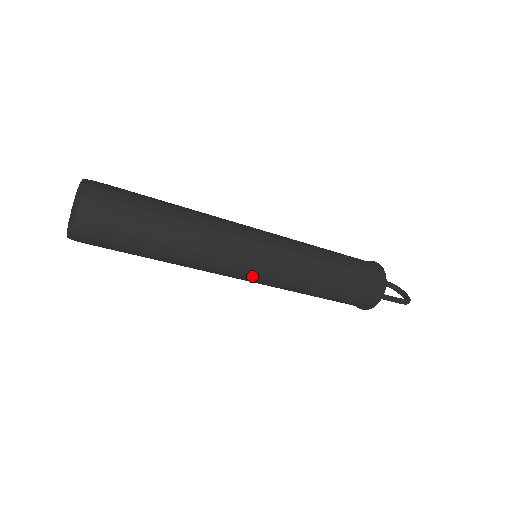
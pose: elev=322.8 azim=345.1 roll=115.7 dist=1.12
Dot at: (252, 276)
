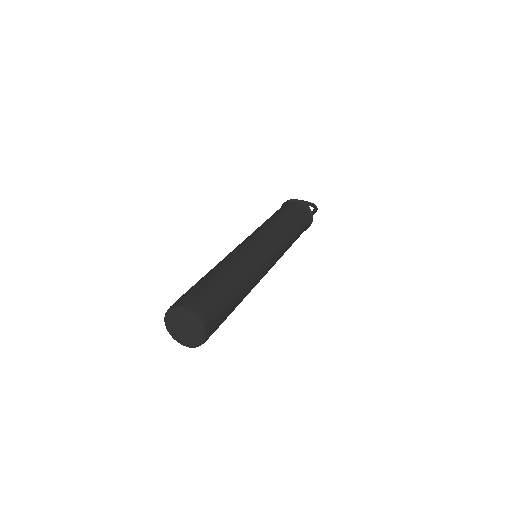
Dot at: occluded
